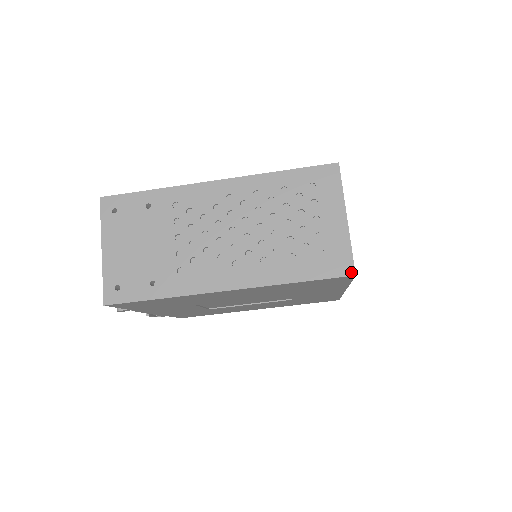
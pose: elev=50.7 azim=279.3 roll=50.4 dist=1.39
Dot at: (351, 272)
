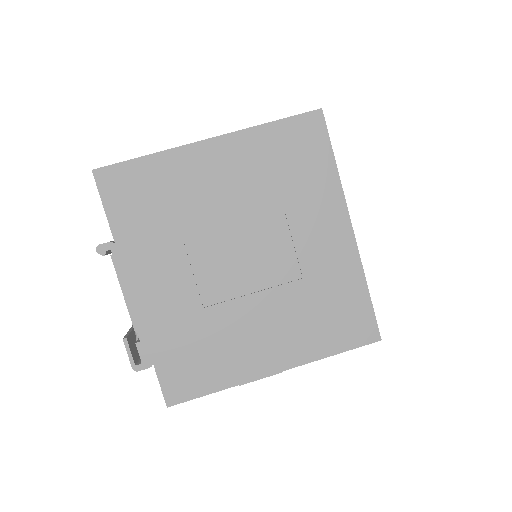
Dot at: (318, 110)
